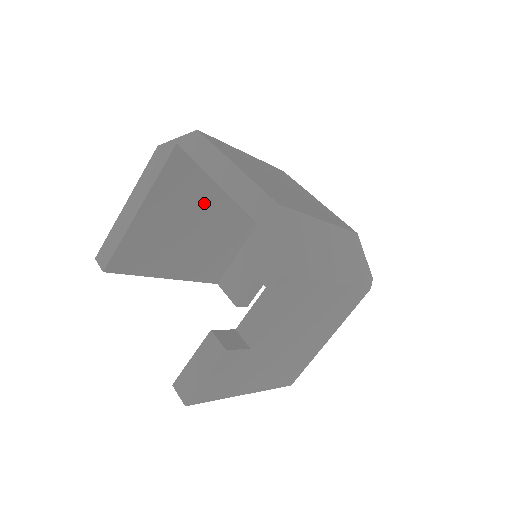
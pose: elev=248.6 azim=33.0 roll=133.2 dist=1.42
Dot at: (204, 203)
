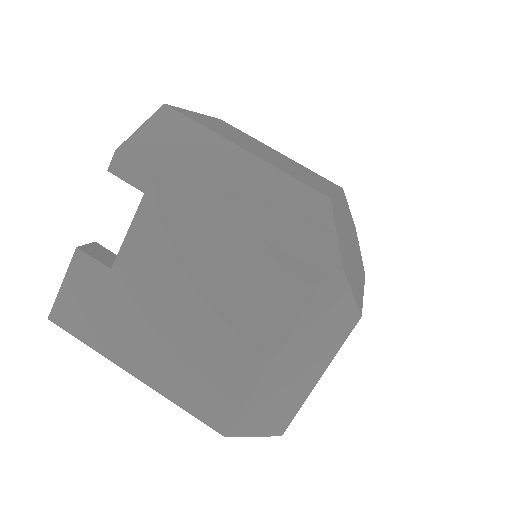
Dot at: occluded
